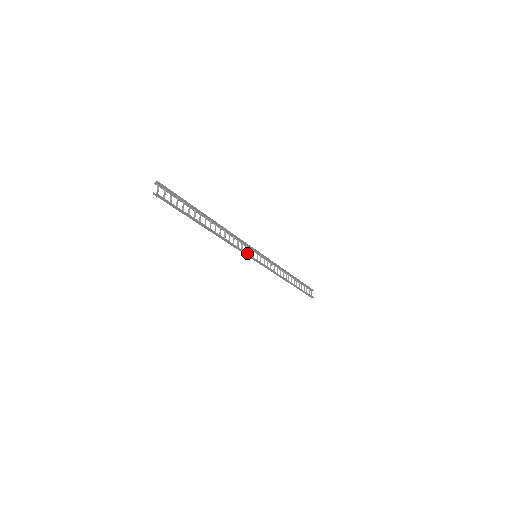
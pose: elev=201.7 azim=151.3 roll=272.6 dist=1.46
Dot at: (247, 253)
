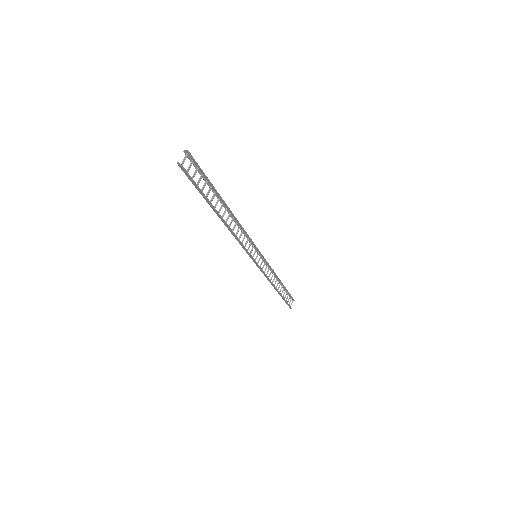
Dot at: occluded
